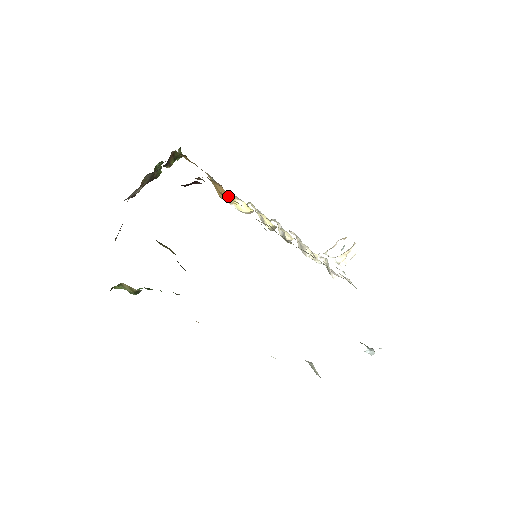
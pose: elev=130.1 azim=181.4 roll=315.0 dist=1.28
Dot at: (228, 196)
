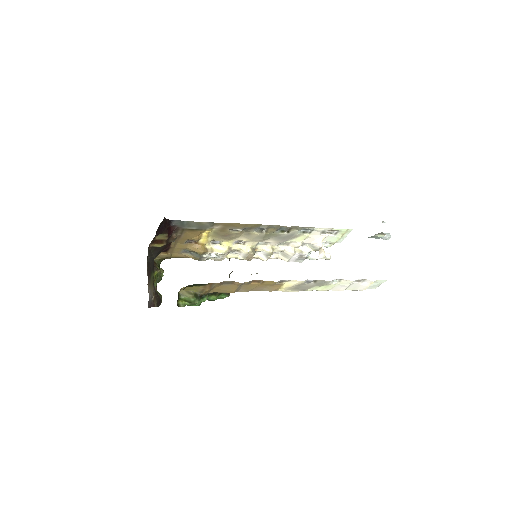
Dot at: (206, 248)
